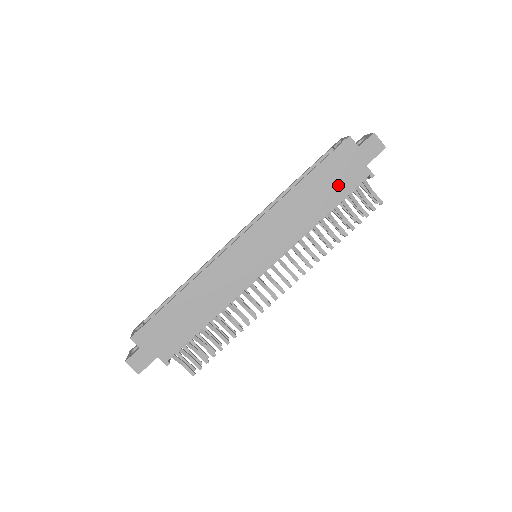
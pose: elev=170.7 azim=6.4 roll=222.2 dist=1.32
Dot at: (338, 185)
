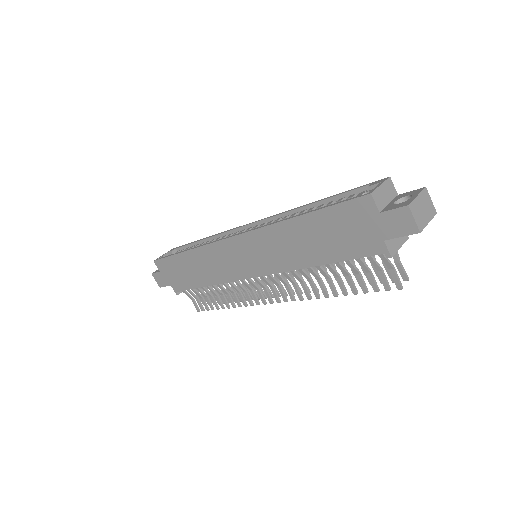
Dot at: (341, 243)
